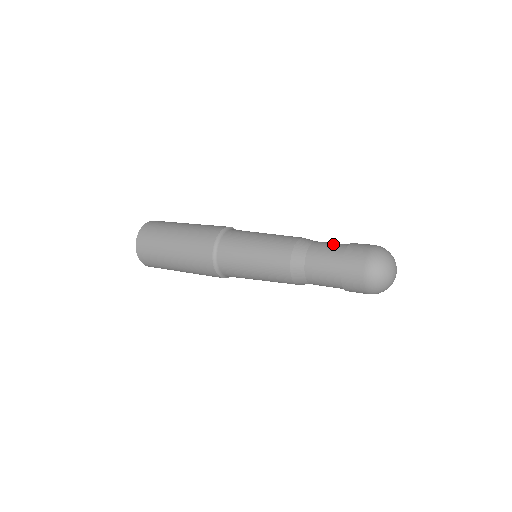
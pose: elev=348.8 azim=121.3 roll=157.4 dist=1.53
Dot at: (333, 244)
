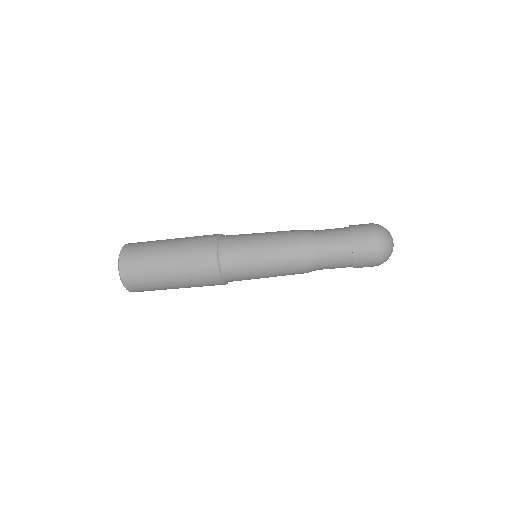
Dot at: (335, 228)
